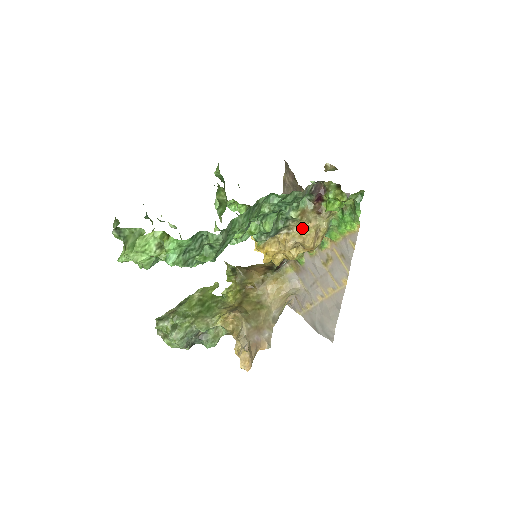
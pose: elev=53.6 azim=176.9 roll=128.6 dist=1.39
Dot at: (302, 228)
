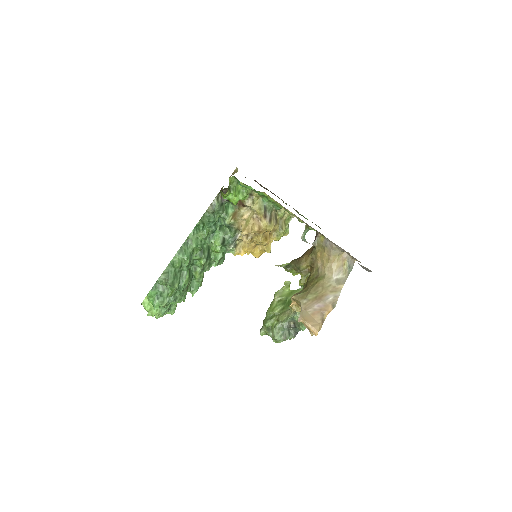
Dot at: (244, 223)
